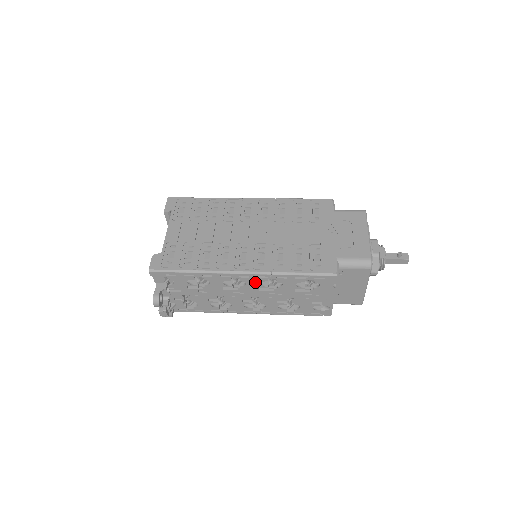
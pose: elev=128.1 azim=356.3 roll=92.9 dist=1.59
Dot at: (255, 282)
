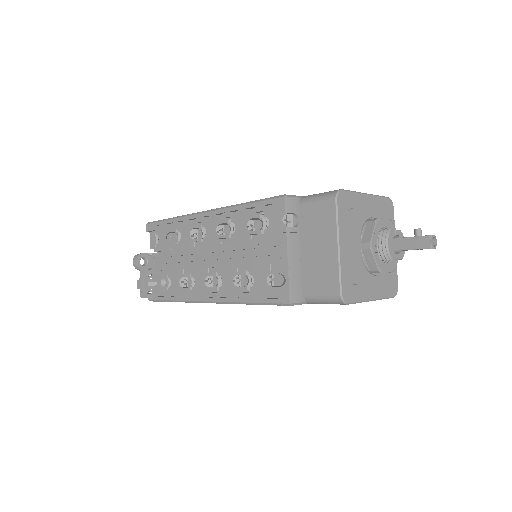
Dot at: (213, 227)
